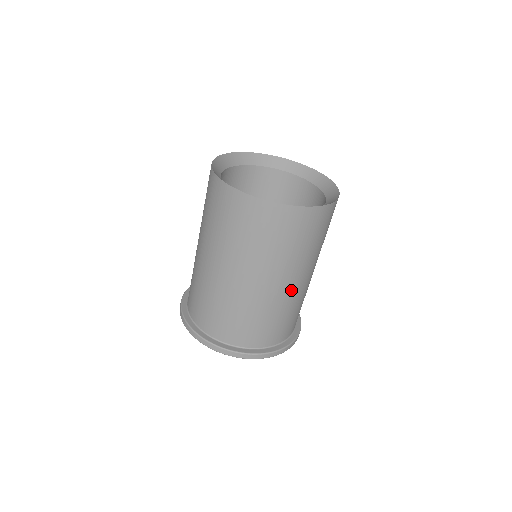
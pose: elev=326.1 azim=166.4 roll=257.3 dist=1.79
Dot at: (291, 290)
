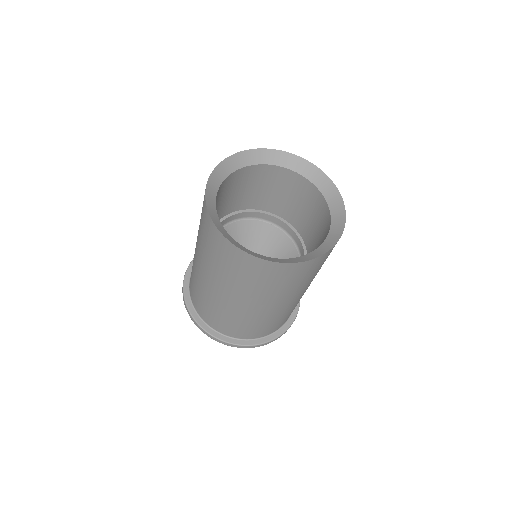
Dot at: occluded
